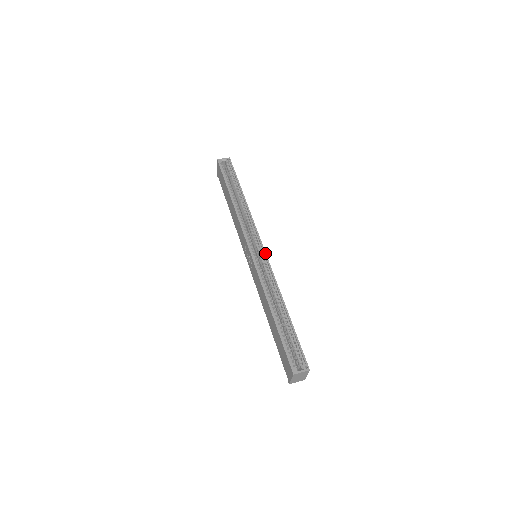
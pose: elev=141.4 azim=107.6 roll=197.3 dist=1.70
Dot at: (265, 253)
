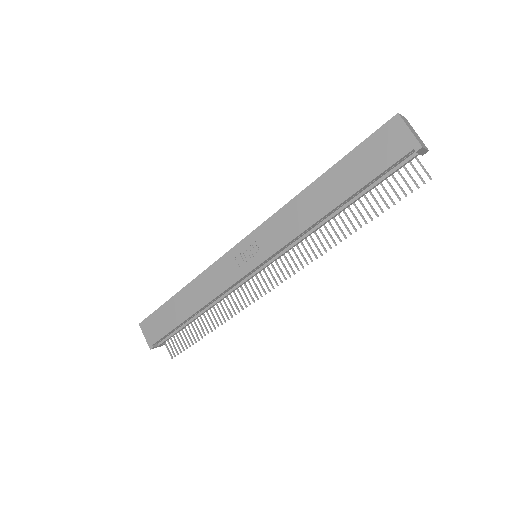
Dot at: occluded
